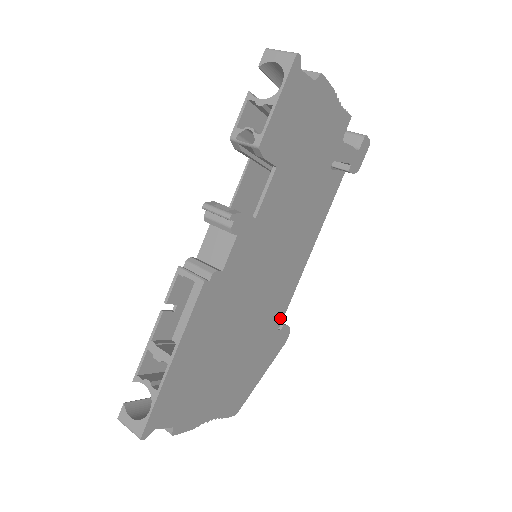
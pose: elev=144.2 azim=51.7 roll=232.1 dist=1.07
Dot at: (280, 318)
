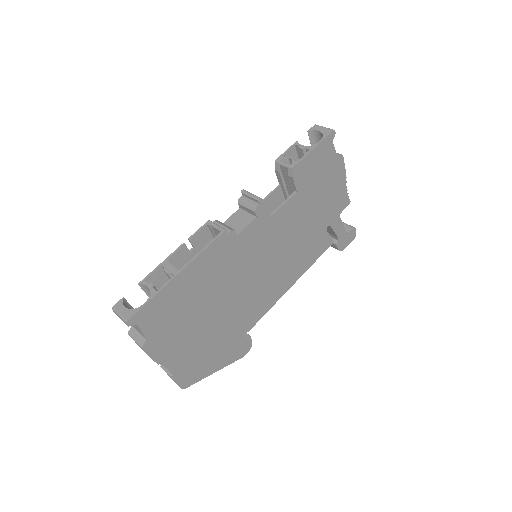
Dot at: (250, 325)
